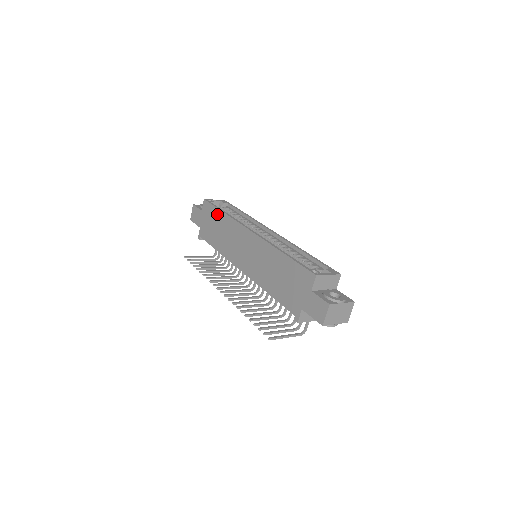
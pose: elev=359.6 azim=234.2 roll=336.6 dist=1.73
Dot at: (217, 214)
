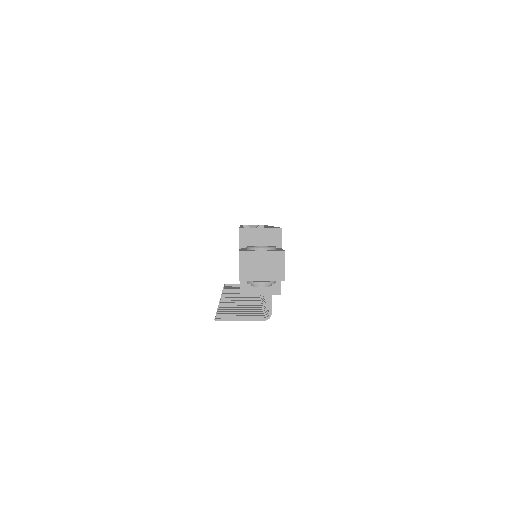
Dot at: occluded
